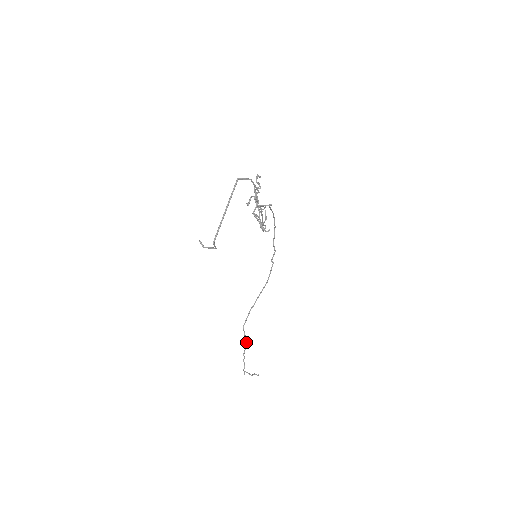
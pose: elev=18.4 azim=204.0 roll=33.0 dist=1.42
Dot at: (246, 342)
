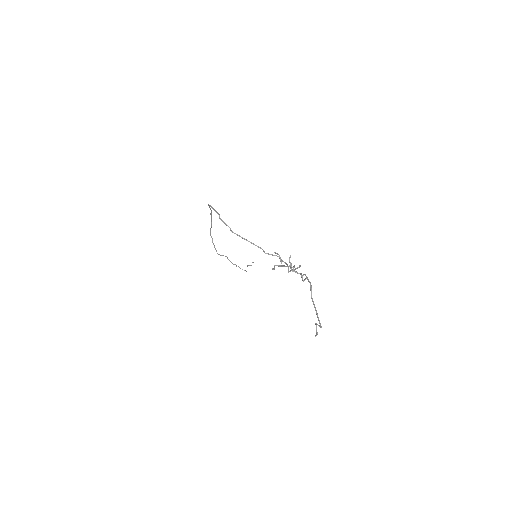
Dot at: occluded
